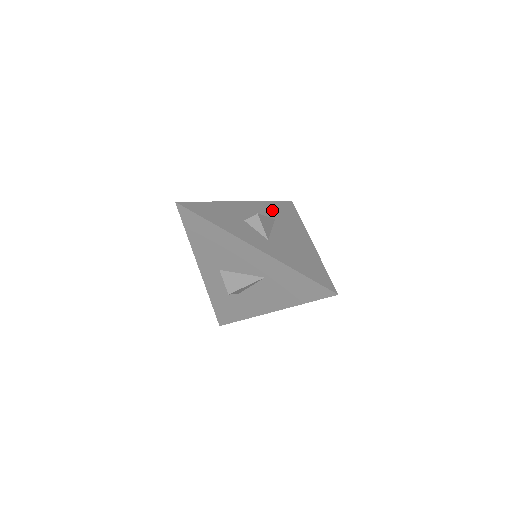
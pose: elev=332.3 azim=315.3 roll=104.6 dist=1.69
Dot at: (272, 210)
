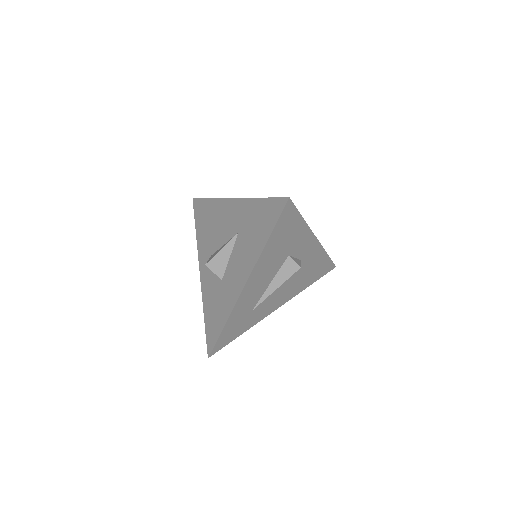
Dot at: occluded
